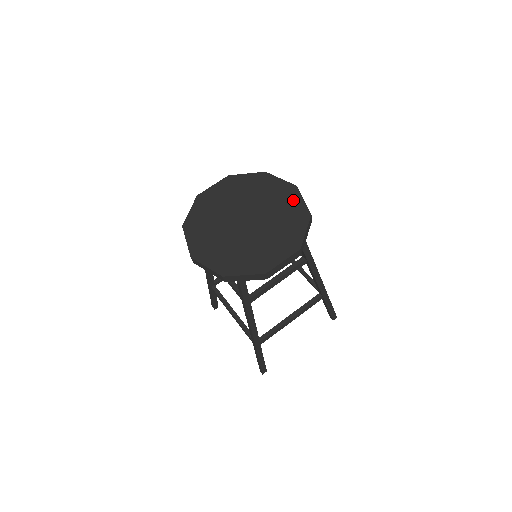
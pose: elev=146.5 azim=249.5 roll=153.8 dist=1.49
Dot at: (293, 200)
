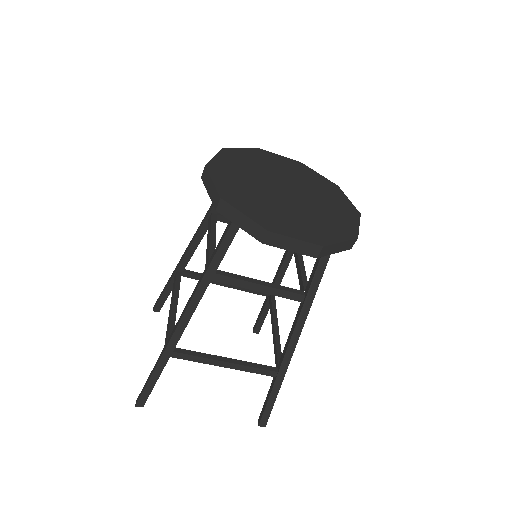
Dot at: (348, 217)
